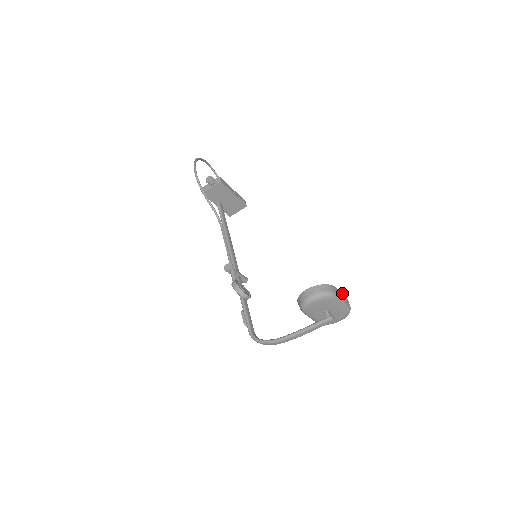
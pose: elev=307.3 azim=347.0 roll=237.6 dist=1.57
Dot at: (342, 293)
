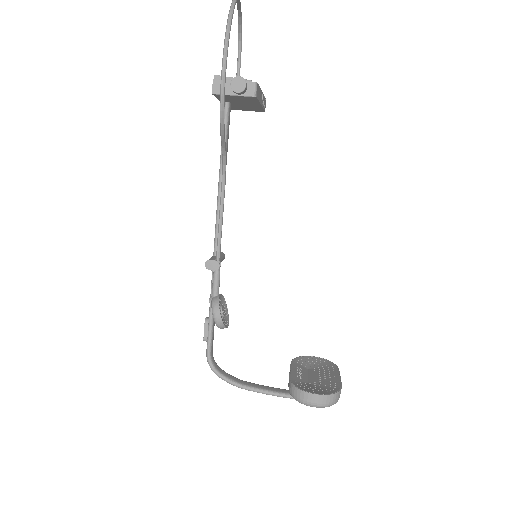
Dot at: (340, 376)
